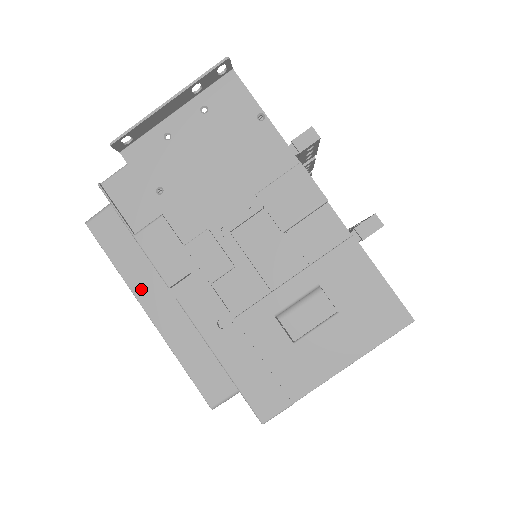
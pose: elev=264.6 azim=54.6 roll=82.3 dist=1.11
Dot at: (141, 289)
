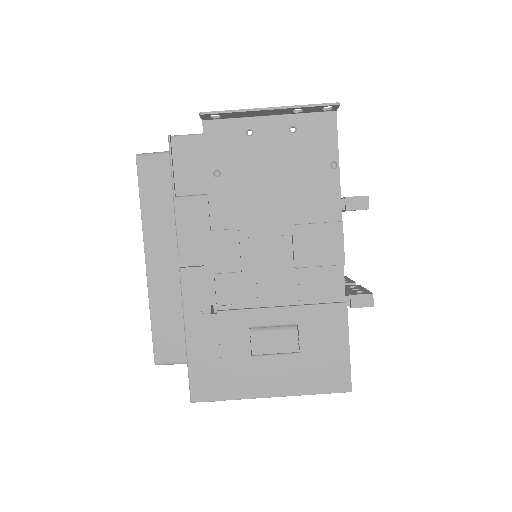
Dot at: (152, 238)
